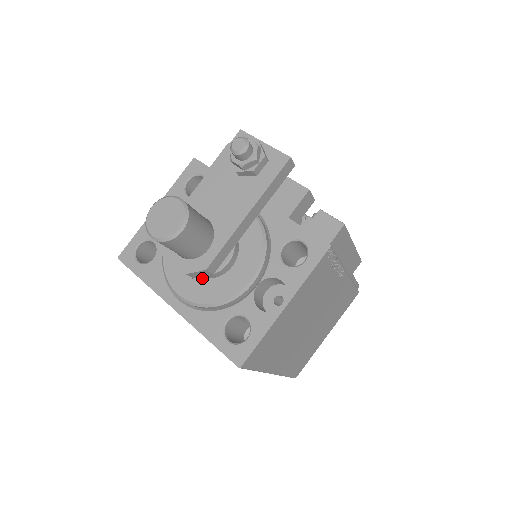
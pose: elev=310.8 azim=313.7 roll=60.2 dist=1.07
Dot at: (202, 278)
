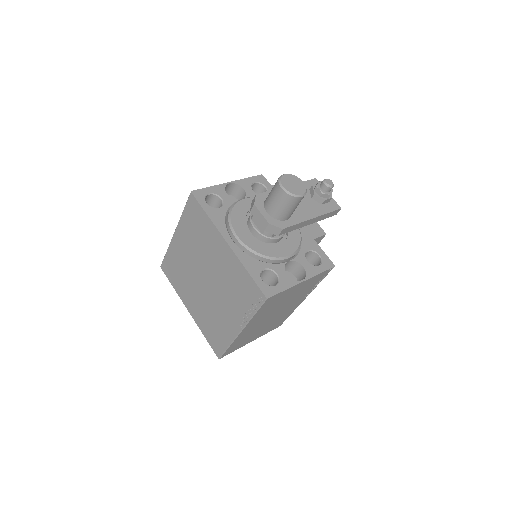
Dot at: (255, 237)
